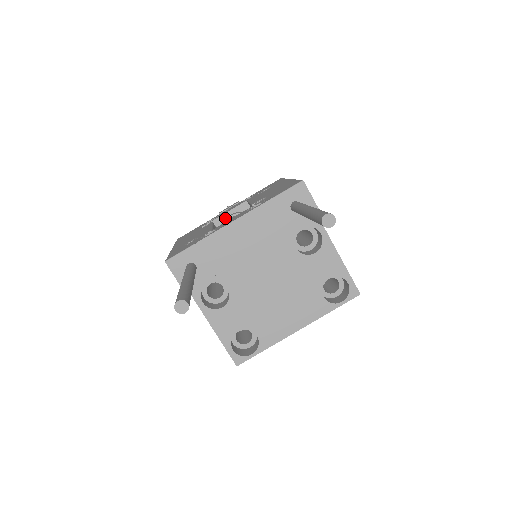
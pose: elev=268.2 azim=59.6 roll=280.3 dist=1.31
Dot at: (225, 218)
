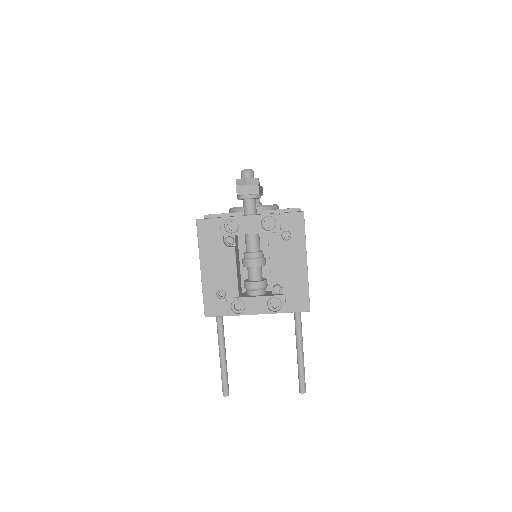
Dot at: (244, 234)
